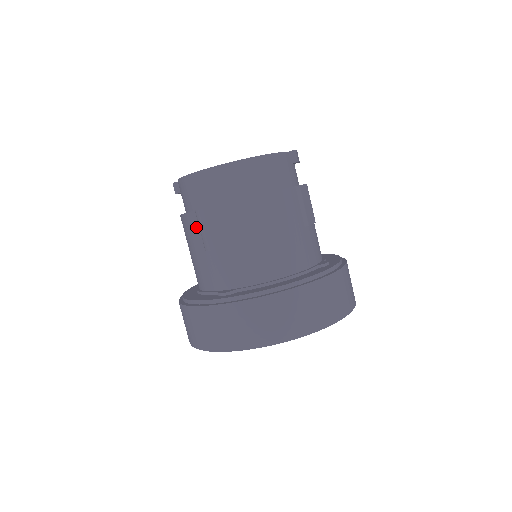
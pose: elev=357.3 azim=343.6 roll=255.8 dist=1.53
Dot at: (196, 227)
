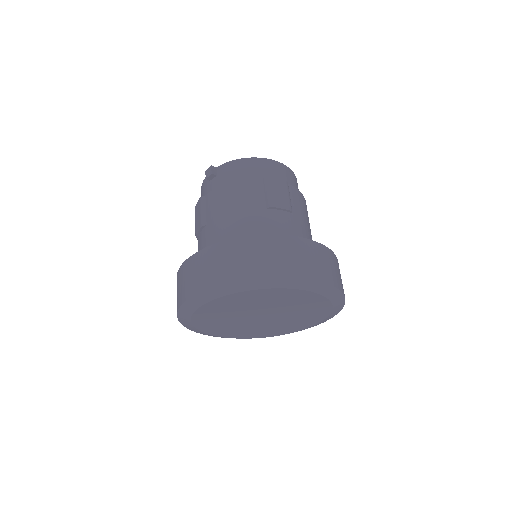
Dot at: (260, 189)
